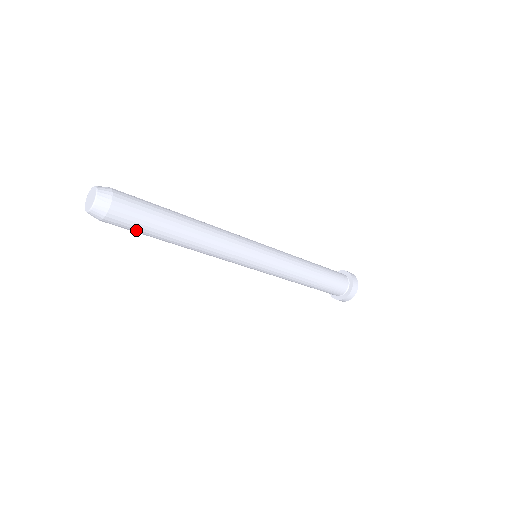
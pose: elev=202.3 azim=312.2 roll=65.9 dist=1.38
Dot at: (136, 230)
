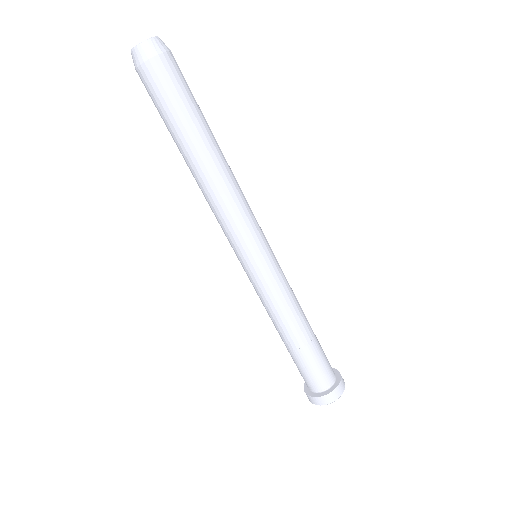
Dot at: (161, 107)
